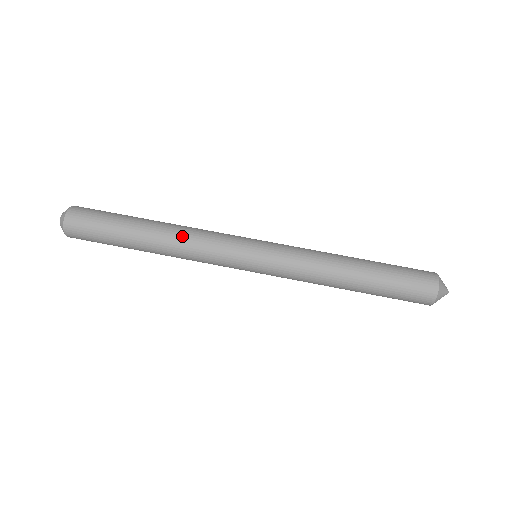
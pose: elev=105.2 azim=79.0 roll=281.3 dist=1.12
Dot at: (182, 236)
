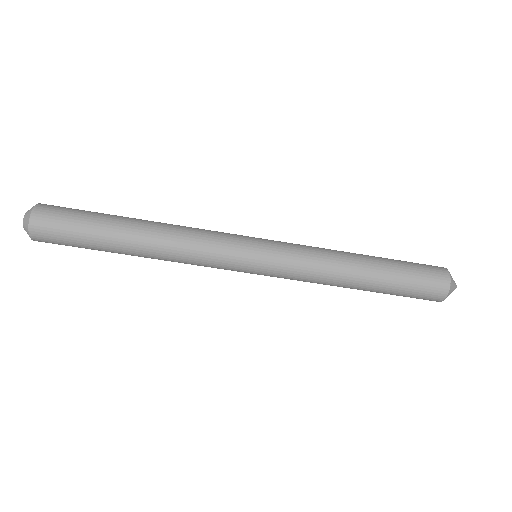
Dot at: (171, 257)
